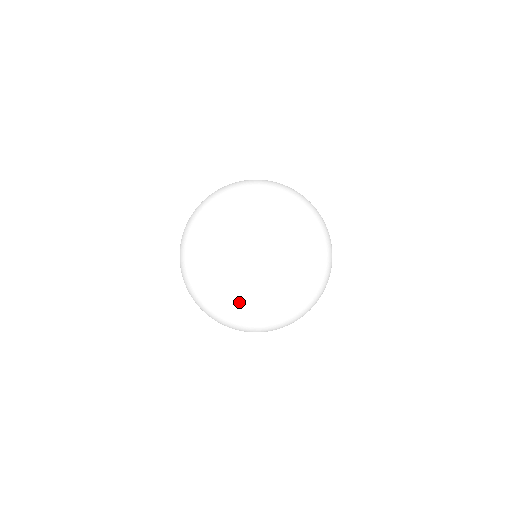
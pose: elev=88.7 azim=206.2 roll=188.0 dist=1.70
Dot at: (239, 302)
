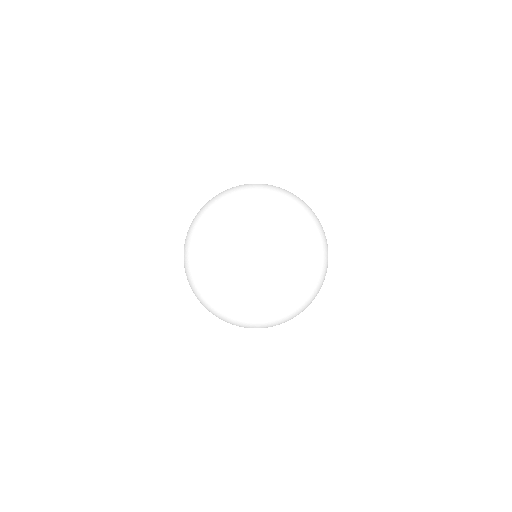
Dot at: (280, 279)
